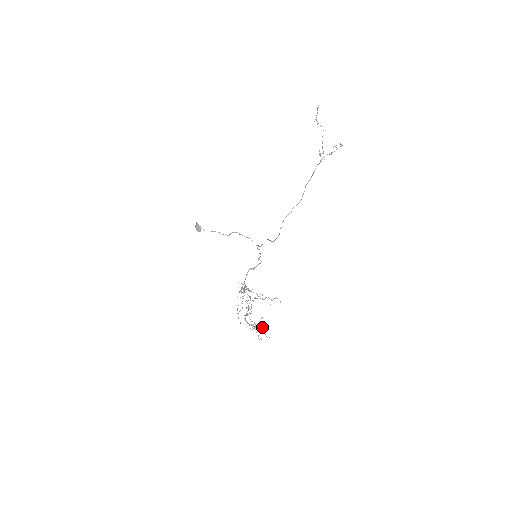
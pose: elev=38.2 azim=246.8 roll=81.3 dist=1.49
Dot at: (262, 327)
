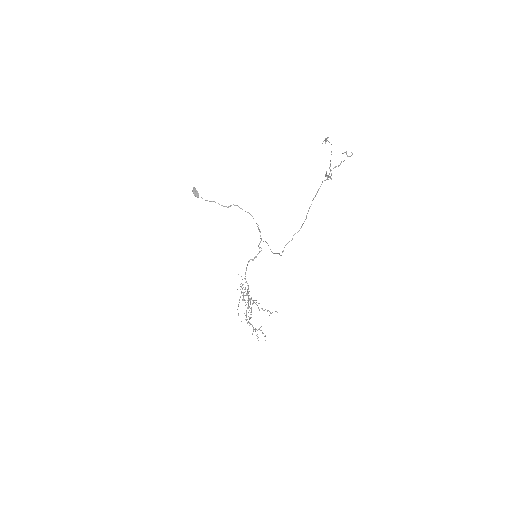
Dot at: (262, 332)
